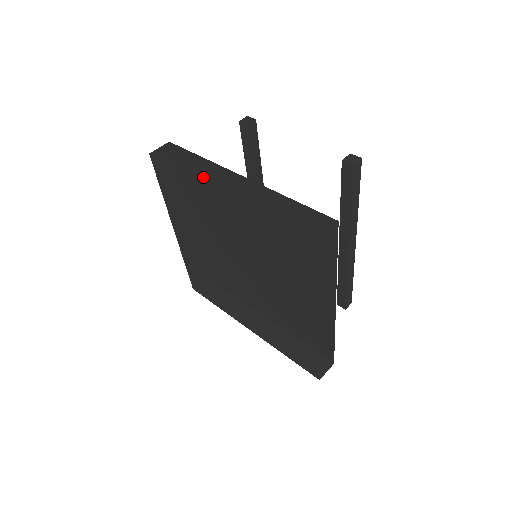
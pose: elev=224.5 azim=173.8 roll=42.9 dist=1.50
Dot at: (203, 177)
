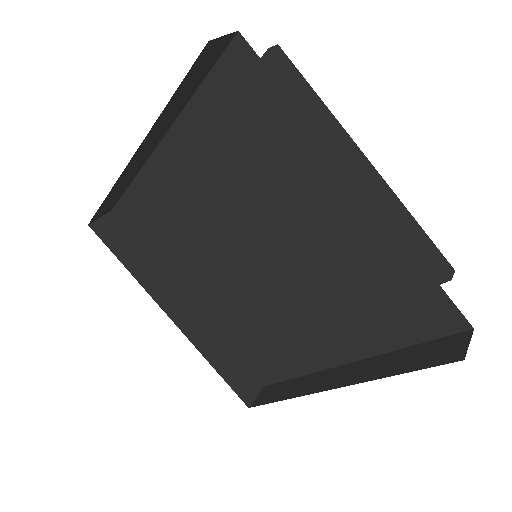
Dot at: (150, 210)
